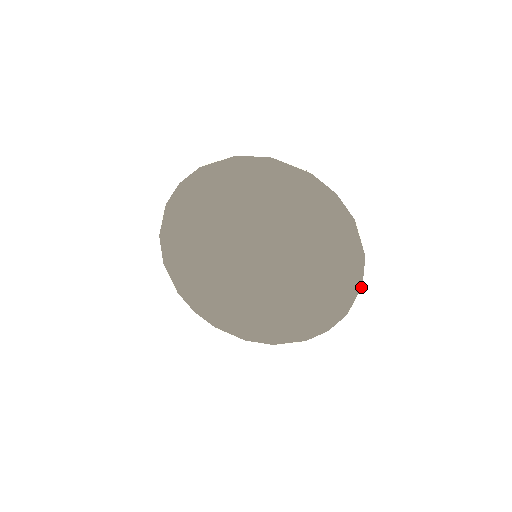
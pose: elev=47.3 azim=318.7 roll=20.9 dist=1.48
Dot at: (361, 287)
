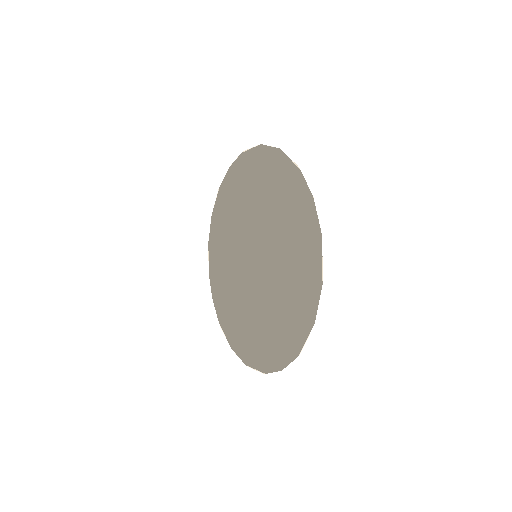
Dot at: (313, 325)
